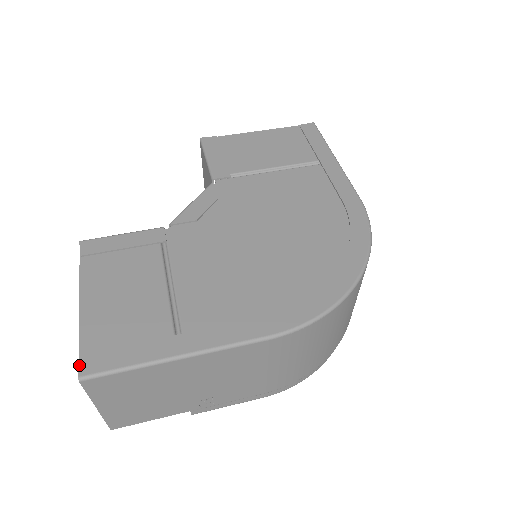
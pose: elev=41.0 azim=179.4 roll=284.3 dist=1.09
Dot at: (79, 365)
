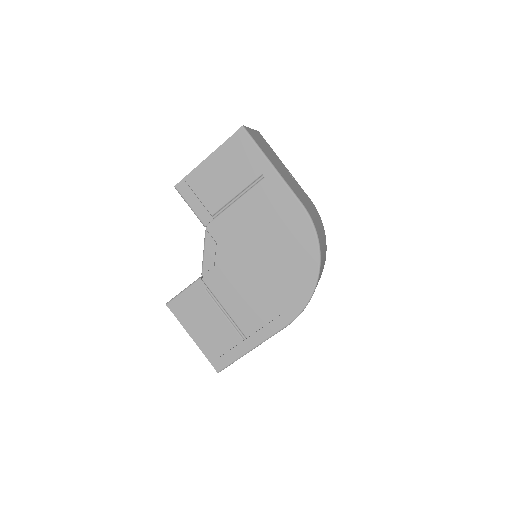
Dot at: (214, 368)
